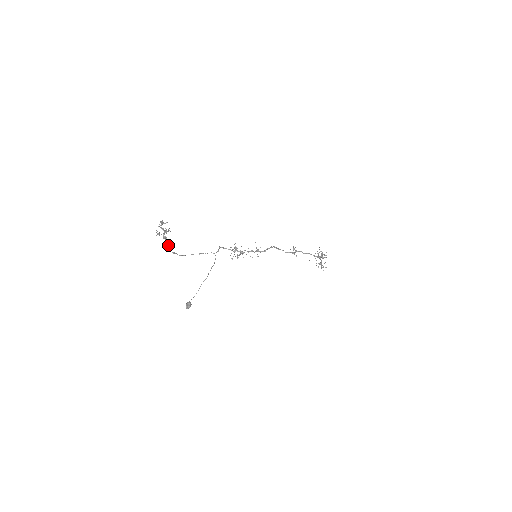
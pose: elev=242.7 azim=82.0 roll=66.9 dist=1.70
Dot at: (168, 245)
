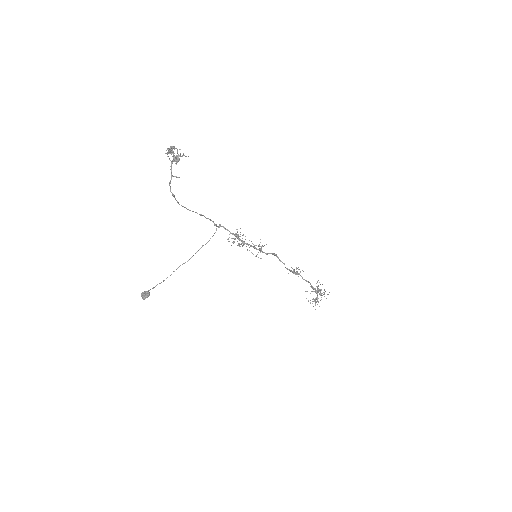
Dot at: (170, 180)
